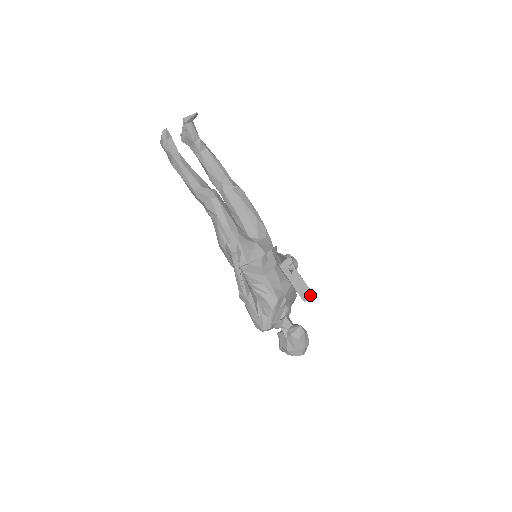
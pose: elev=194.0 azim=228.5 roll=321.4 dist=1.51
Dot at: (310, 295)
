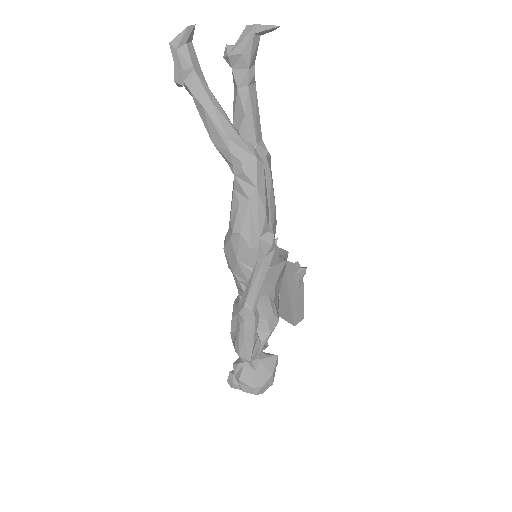
Dot at: (301, 318)
